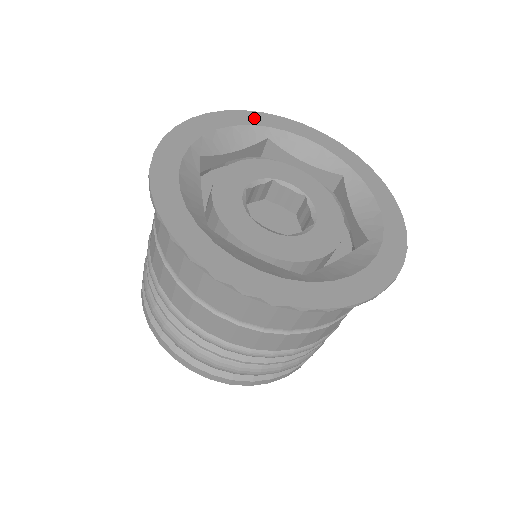
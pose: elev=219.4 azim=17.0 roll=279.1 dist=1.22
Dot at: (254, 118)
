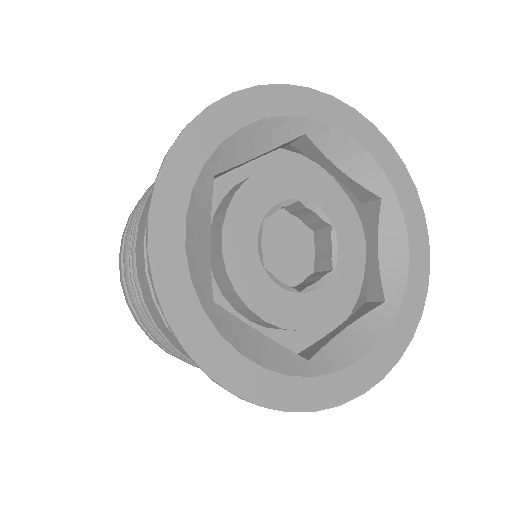
Dot at: (294, 100)
